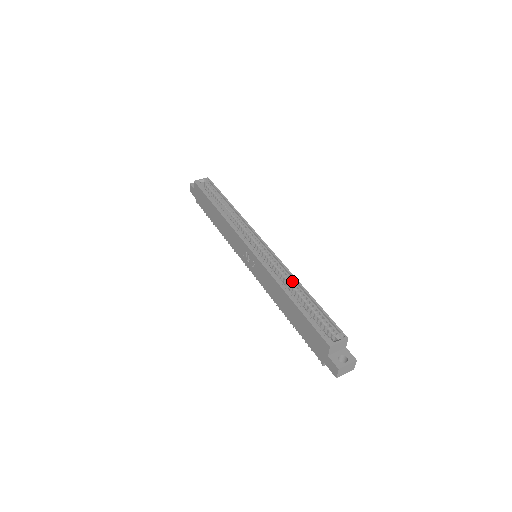
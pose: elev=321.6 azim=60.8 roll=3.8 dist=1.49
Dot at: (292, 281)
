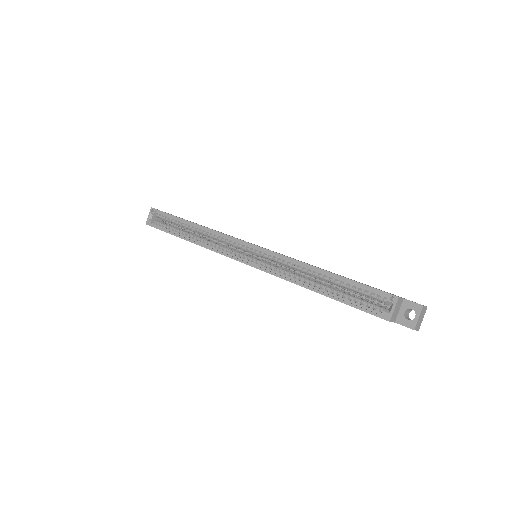
Dot at: (305, 268)
